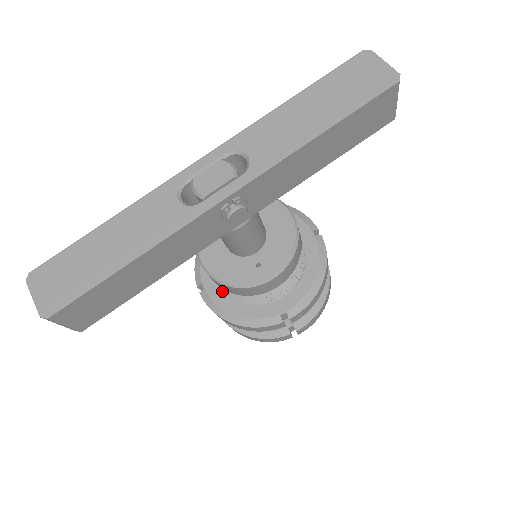
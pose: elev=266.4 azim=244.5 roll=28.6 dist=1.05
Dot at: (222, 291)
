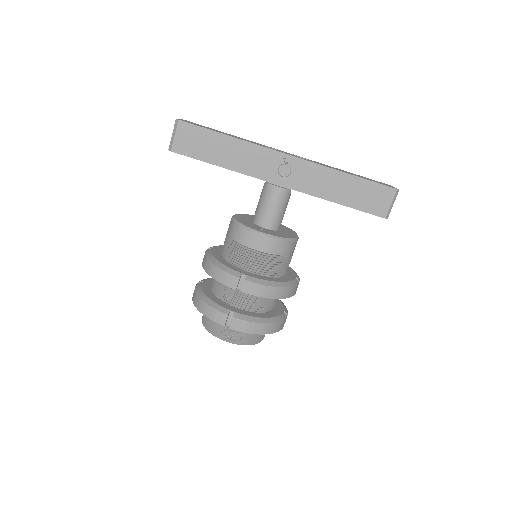
Dot at: (221, 253)
